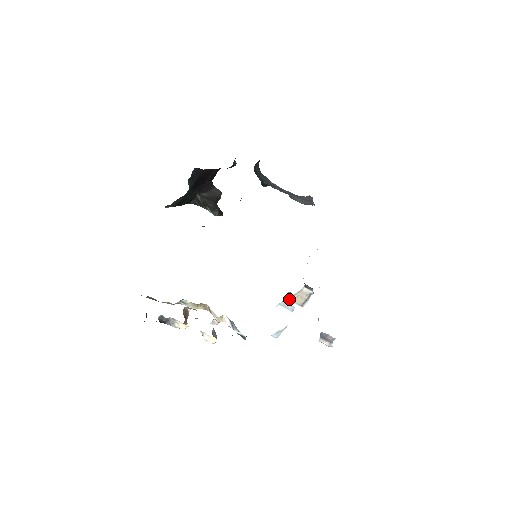
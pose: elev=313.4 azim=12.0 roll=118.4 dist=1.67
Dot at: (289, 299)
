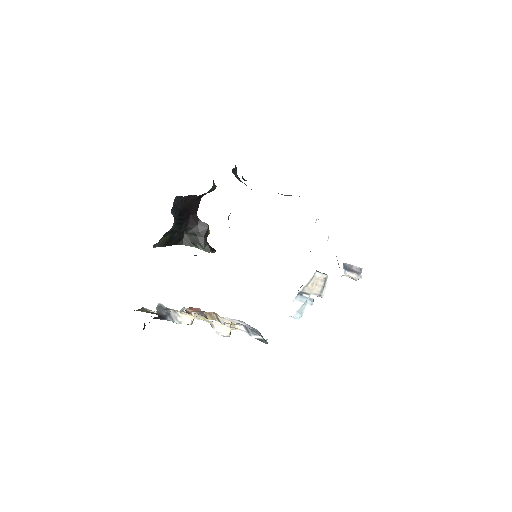
Dot at: (304, 290)
